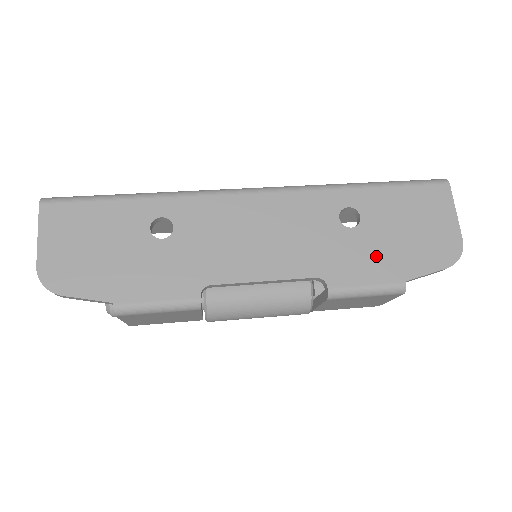
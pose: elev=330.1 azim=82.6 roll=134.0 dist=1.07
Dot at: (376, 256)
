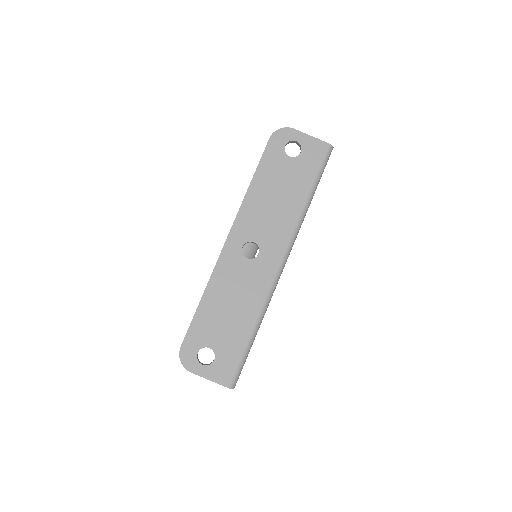
Dot at: occluded
